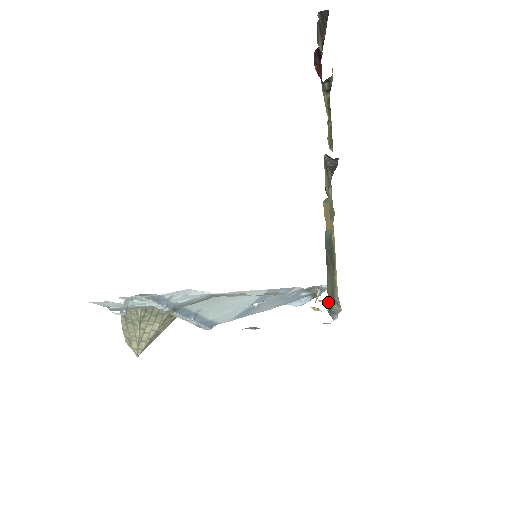
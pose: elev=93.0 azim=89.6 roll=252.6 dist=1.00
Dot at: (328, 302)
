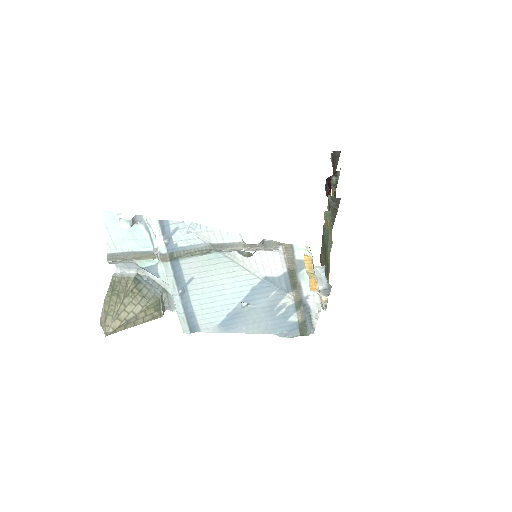
Dot at: (320, 258)
